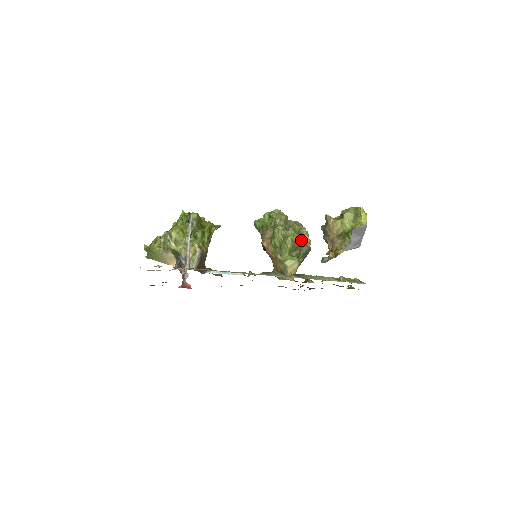
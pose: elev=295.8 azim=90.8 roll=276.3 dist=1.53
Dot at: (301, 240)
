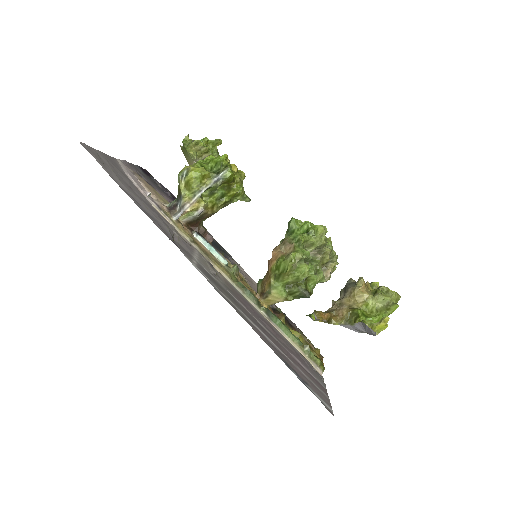
Dot at: (311, 280)
